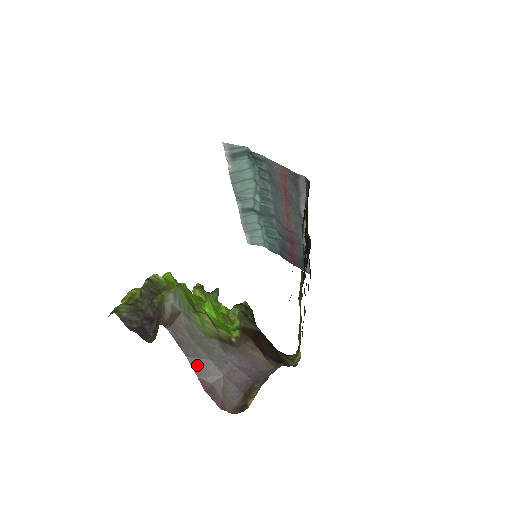
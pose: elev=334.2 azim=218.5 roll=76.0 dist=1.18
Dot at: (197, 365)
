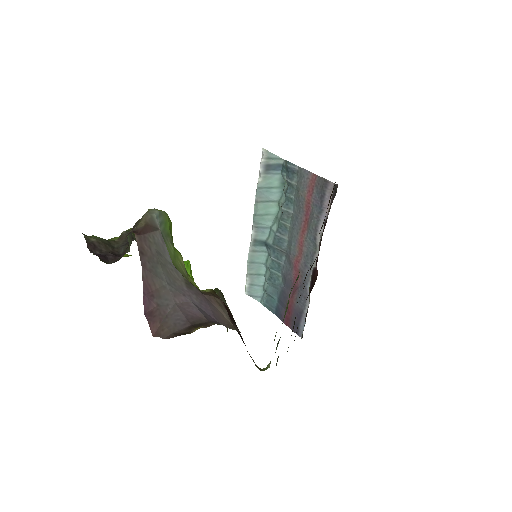
Dot at: (149, 281)
